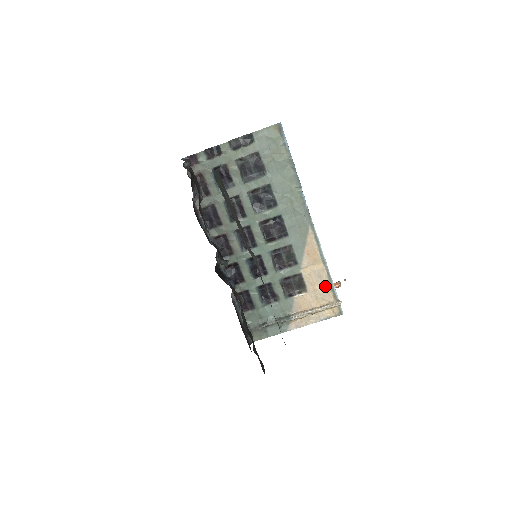
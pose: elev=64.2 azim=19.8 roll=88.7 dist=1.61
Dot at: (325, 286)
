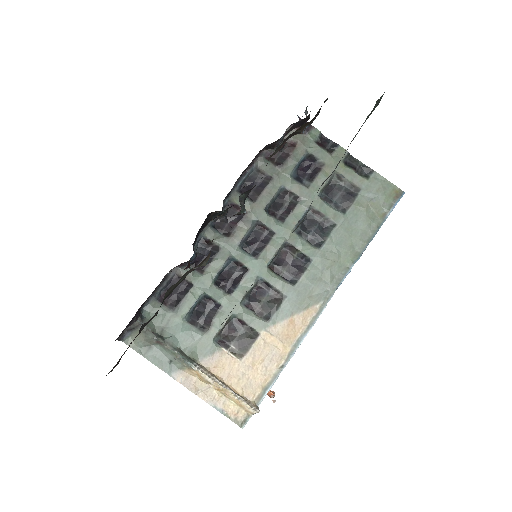
Dot at: (264, 376)
